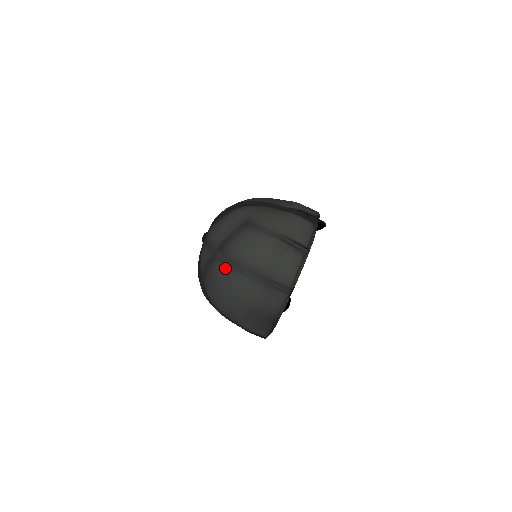
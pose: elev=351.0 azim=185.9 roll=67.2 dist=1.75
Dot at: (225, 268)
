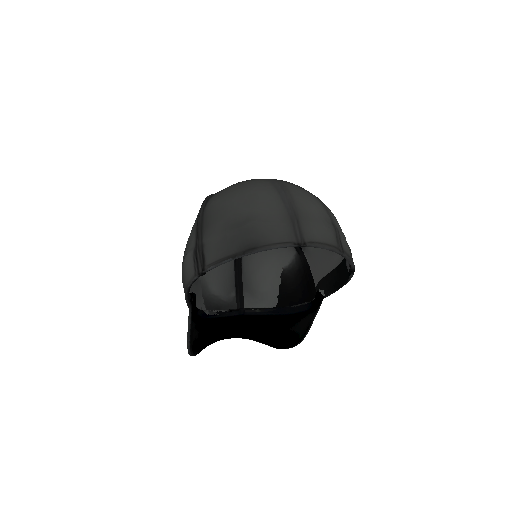
Dot at: (270, 184)
